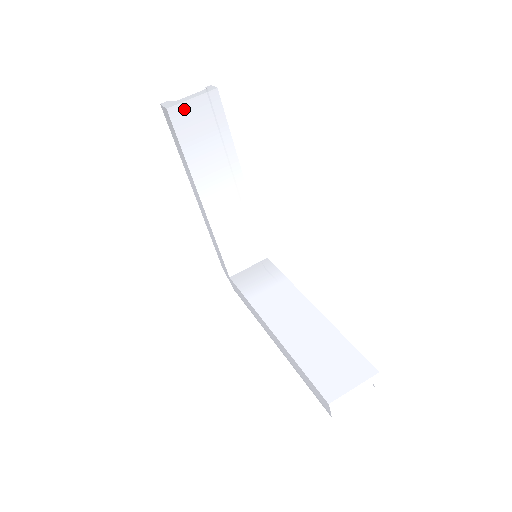
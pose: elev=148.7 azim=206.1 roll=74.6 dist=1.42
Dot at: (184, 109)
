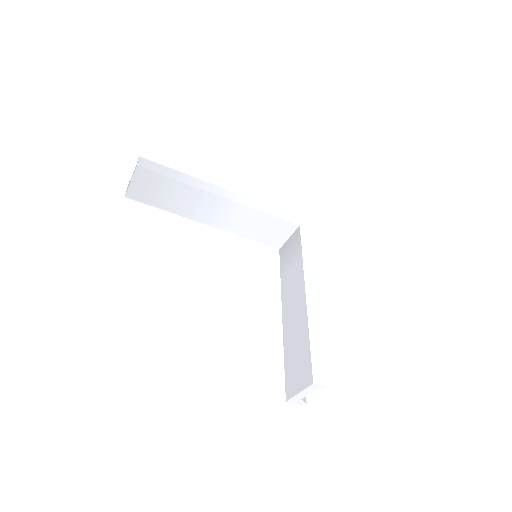
Dot at: (134, 190)
